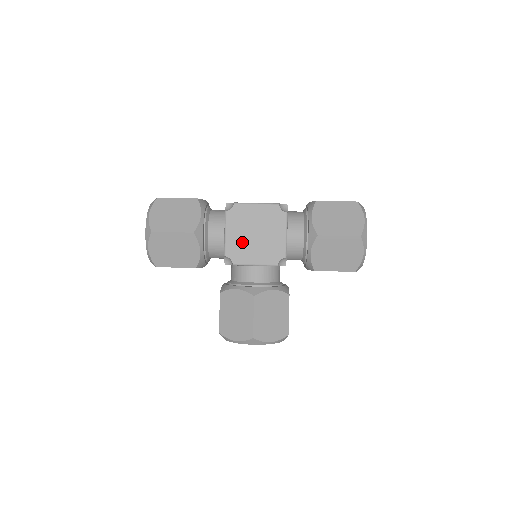
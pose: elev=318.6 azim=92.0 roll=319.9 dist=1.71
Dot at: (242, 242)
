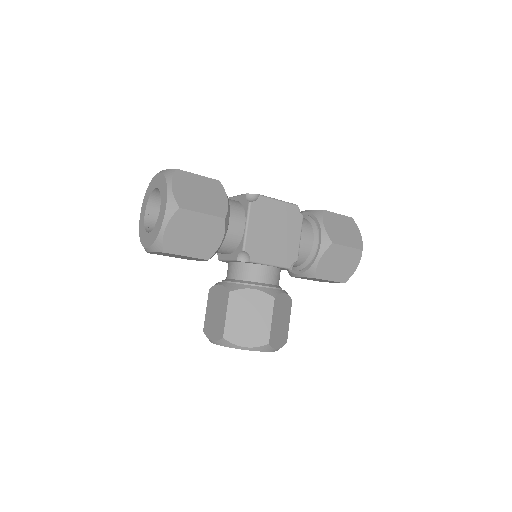
Dot at: (262, 238)
